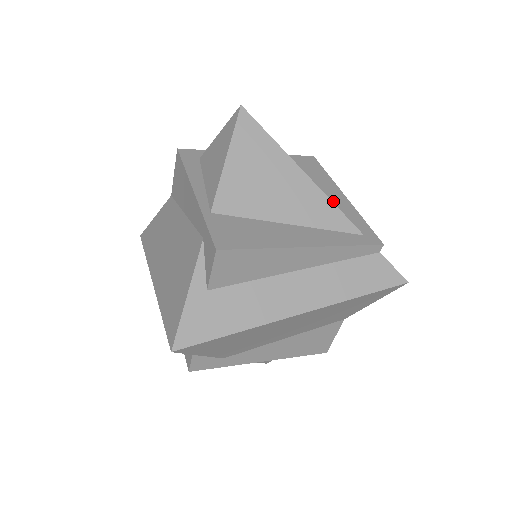
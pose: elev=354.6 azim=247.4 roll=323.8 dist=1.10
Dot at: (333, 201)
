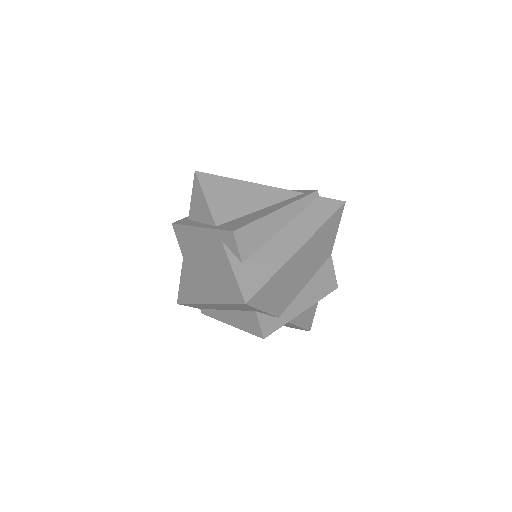
Dot at: occluded
